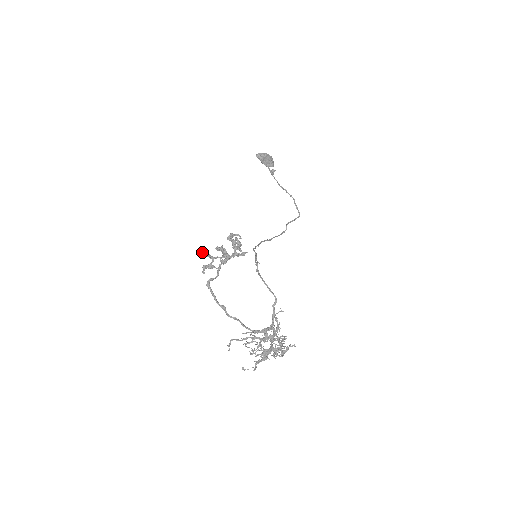
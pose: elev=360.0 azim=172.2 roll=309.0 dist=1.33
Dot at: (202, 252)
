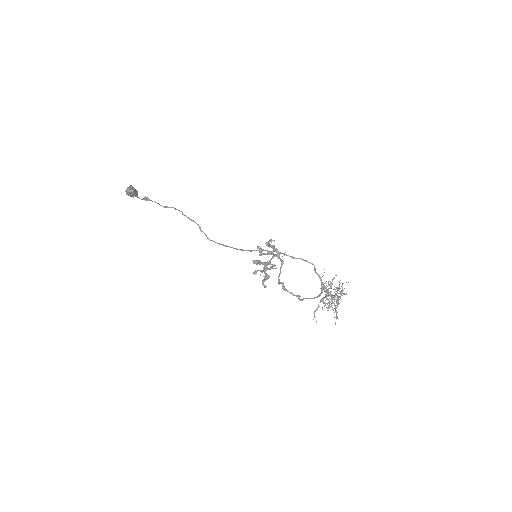
Dot at: (265, 269)
